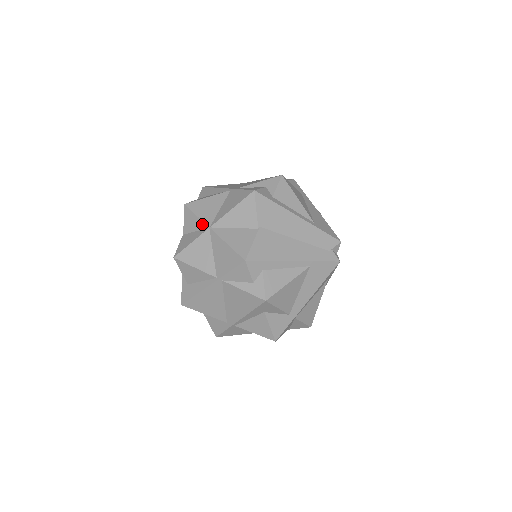
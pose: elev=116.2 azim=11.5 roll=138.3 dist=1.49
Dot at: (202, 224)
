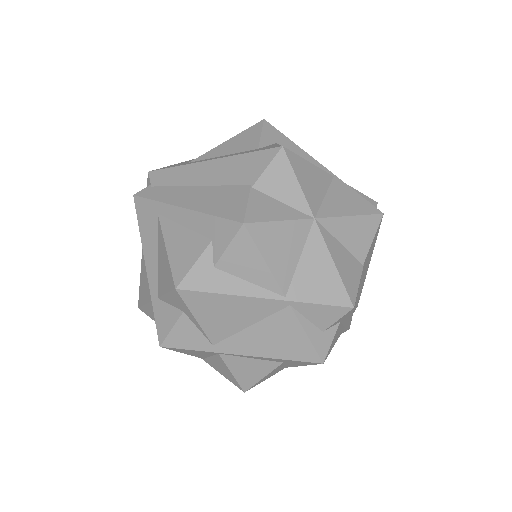
Dot at: (303, 203)
